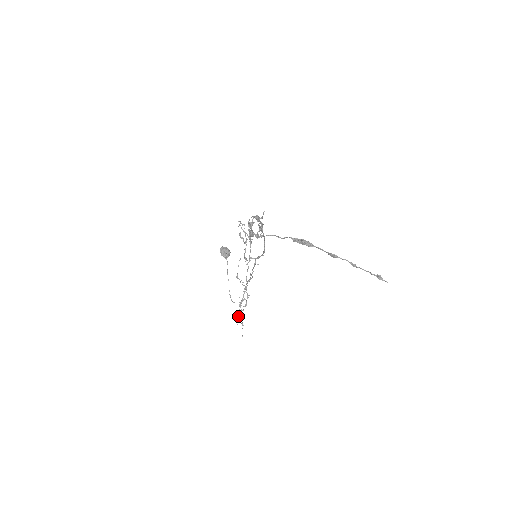
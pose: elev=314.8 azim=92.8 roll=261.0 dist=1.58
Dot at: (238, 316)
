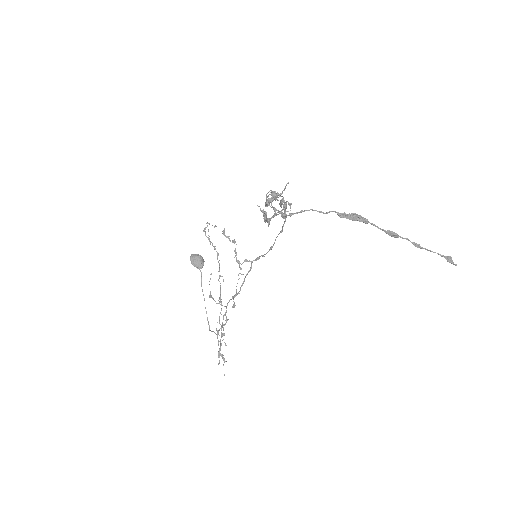
Dot at: (219, 348)
